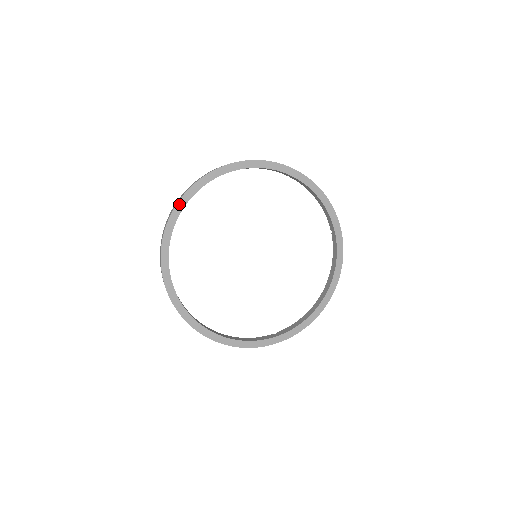
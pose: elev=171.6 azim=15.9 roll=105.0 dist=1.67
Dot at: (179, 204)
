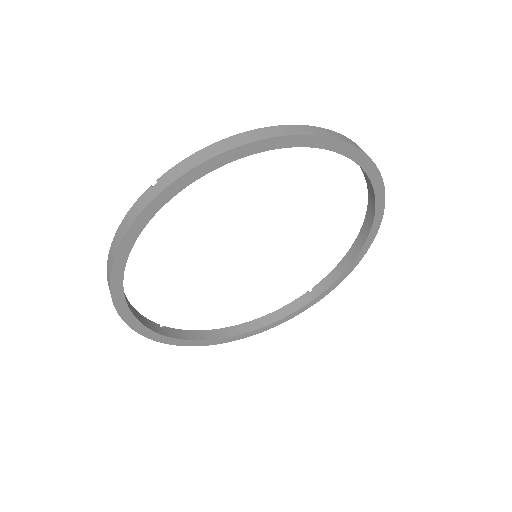
Dot at: (113, 281)
